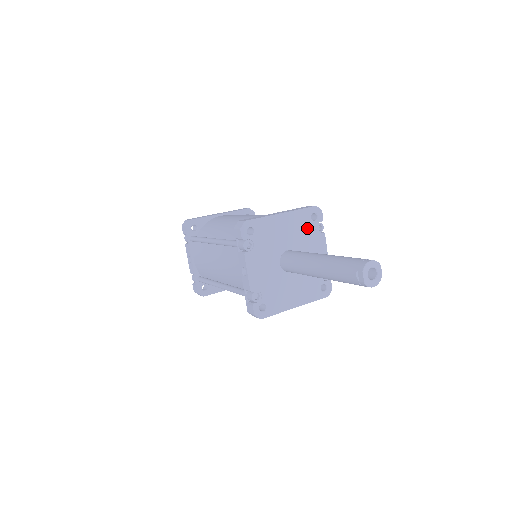
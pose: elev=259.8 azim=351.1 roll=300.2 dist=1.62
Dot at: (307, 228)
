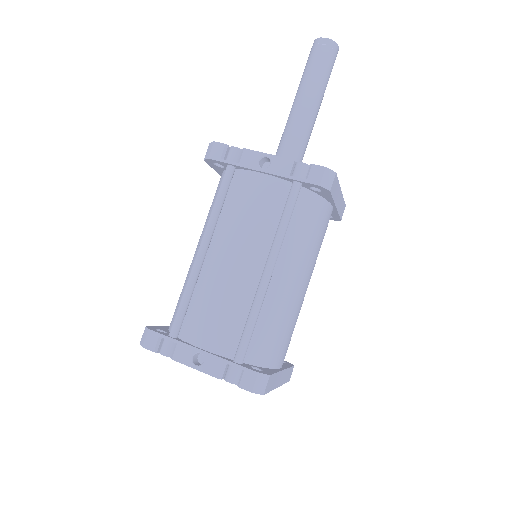
Dot at: occluded
